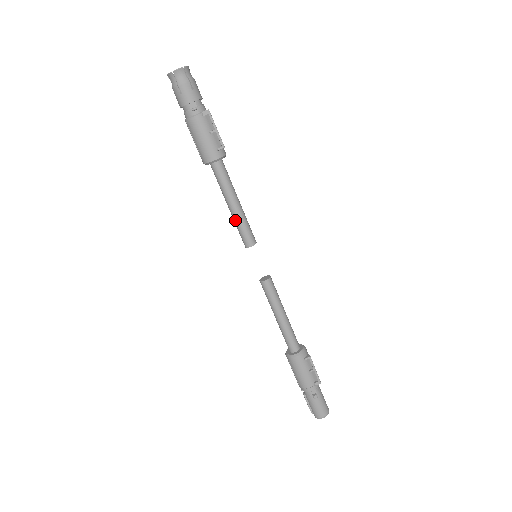
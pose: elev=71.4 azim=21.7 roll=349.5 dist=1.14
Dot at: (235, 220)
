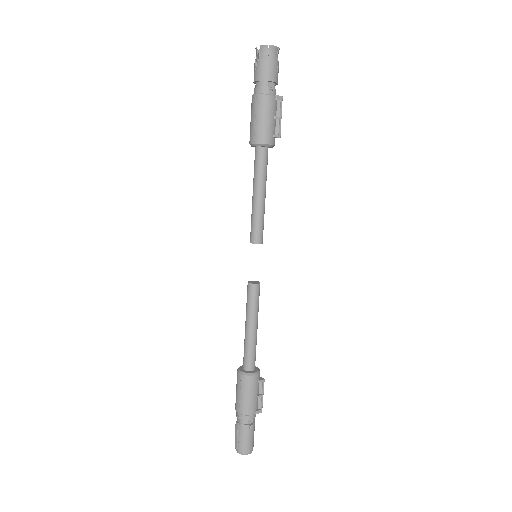
Dot at: (256, 211)
